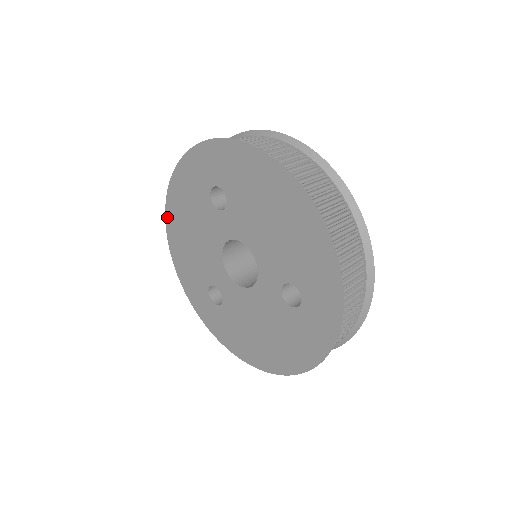
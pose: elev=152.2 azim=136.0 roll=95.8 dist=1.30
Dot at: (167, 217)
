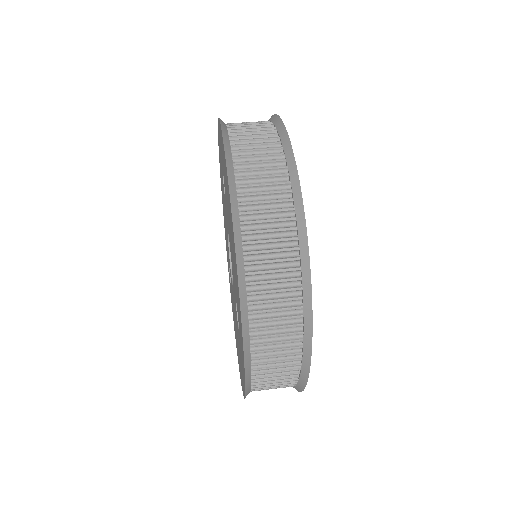
Dot at: occluded
